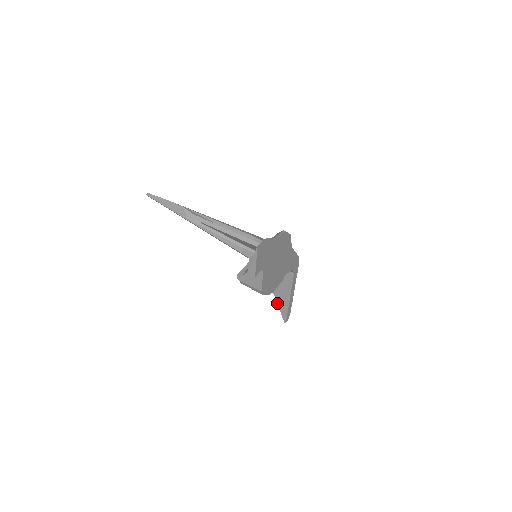
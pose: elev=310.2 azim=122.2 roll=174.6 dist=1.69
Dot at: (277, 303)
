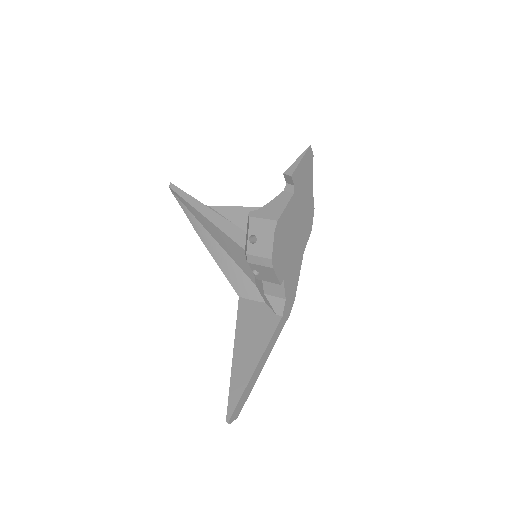
Dot at: (230, 379)
